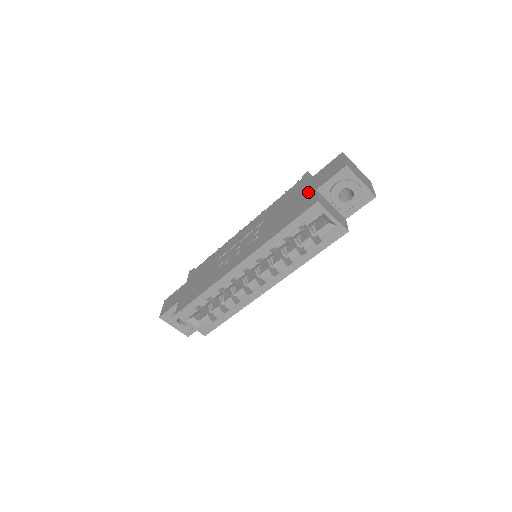
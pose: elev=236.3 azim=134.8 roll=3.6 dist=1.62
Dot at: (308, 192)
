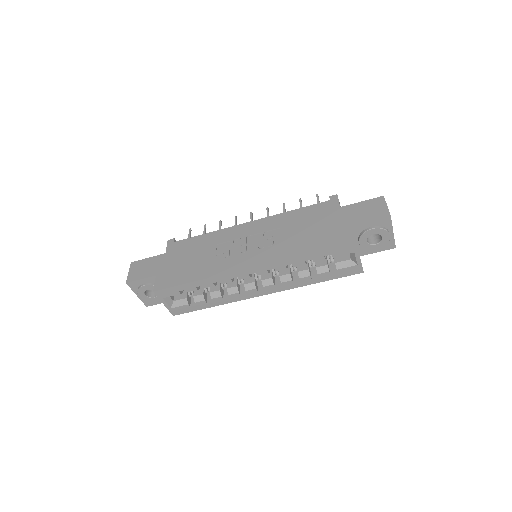
Dot at: (342, 223)
